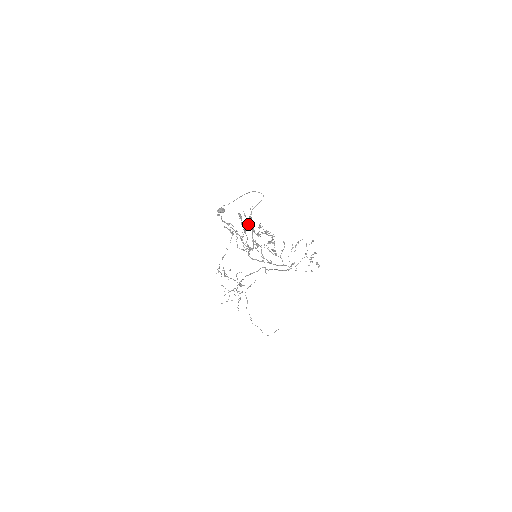
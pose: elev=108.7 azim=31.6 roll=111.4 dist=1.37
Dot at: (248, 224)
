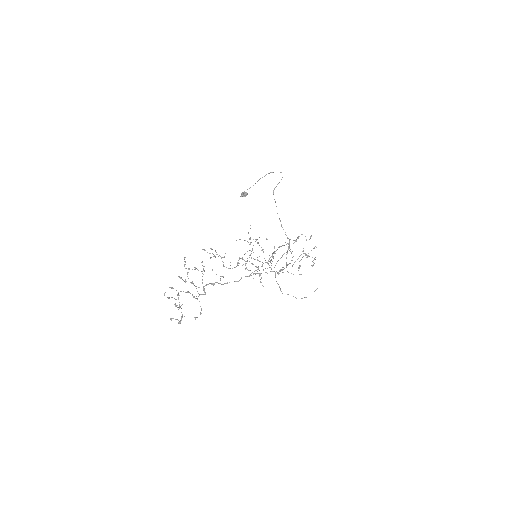
Dot at: occluded
